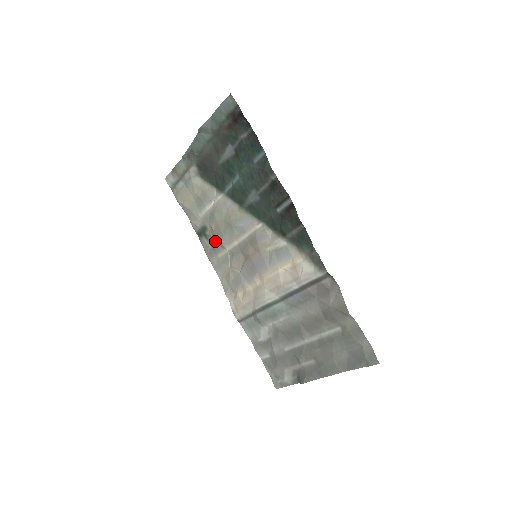
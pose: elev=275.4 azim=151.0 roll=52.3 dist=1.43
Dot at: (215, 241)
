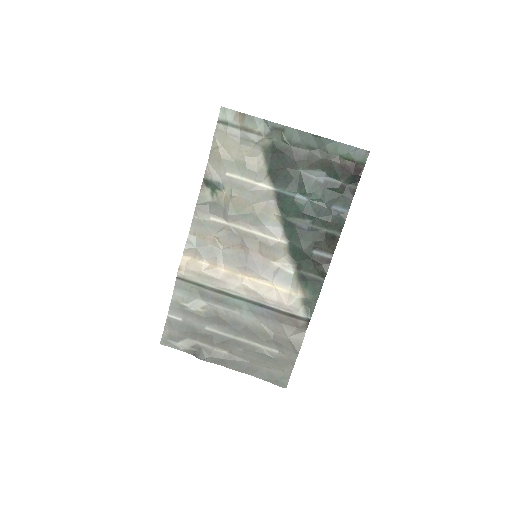
Dot at: (222, 206)
